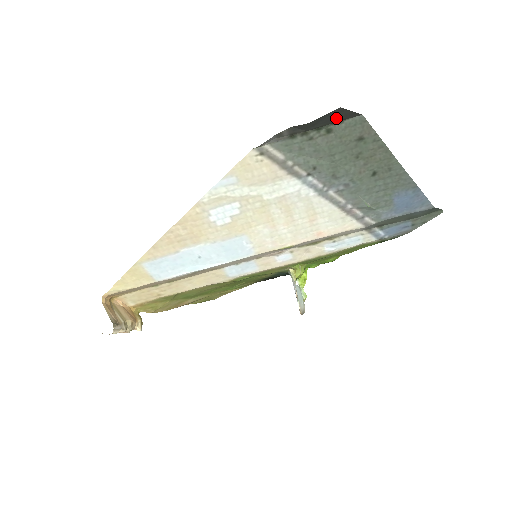
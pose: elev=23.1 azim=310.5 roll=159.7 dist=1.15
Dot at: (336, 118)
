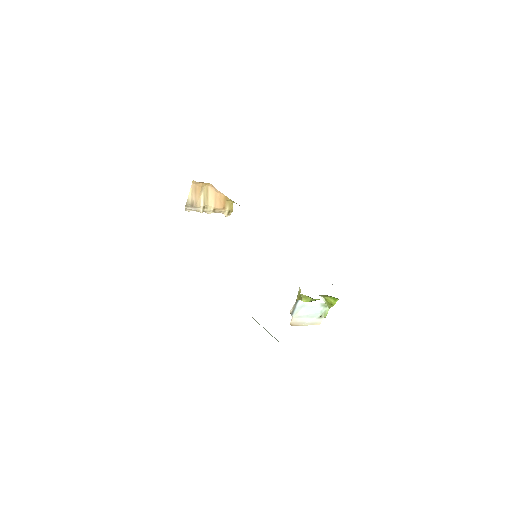
Dot at: occluded
